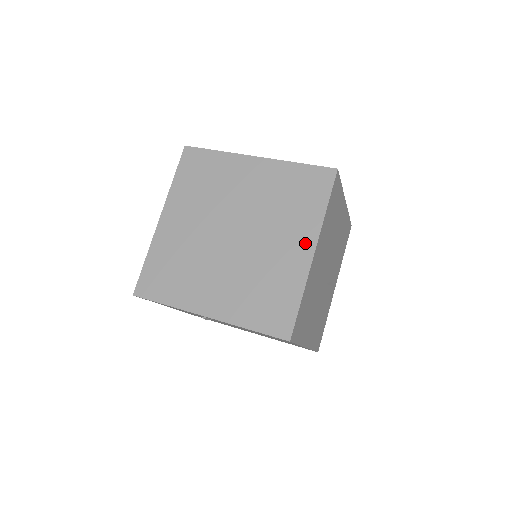
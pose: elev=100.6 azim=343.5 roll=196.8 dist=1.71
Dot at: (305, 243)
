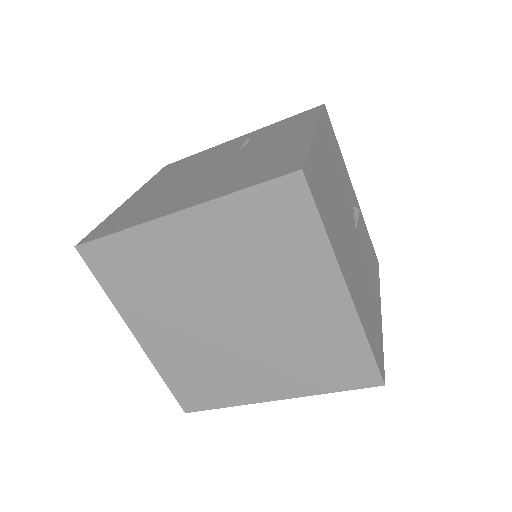
Dot at: (328, 287)
